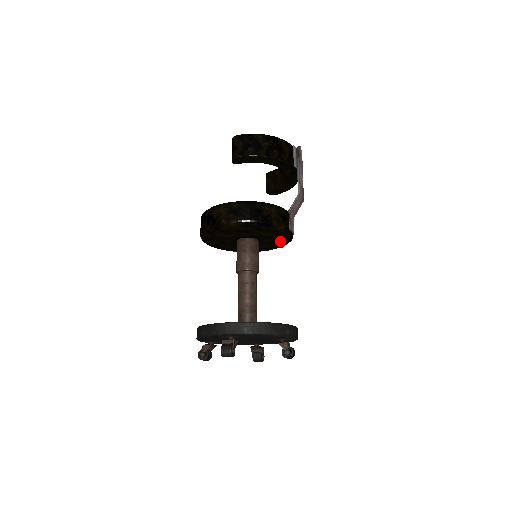
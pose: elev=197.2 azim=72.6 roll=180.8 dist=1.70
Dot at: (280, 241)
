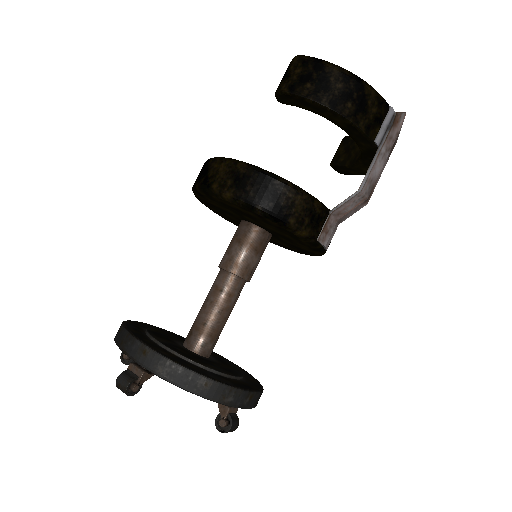
Dot at: (304, 249)
